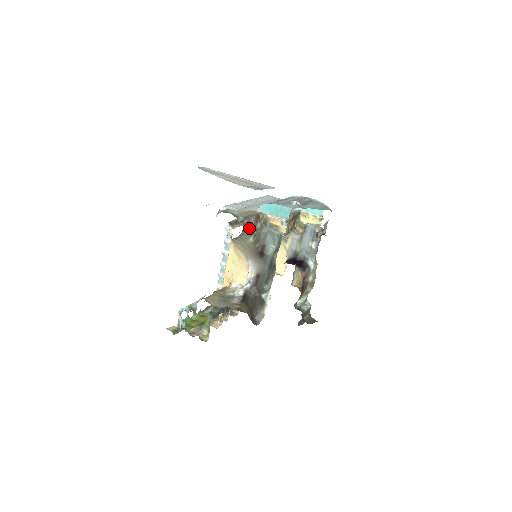
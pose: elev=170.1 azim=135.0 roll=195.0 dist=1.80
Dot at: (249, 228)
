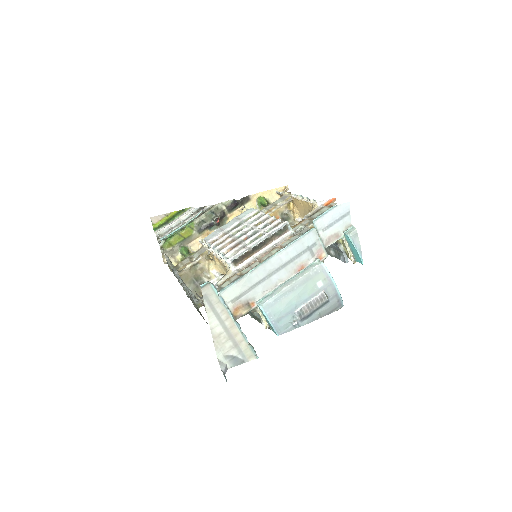
Dot at: occluded
